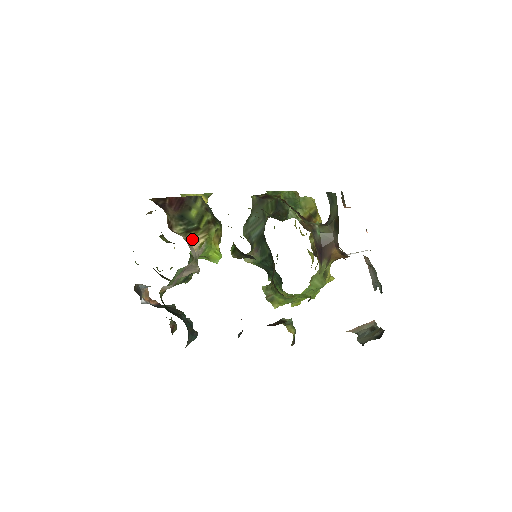
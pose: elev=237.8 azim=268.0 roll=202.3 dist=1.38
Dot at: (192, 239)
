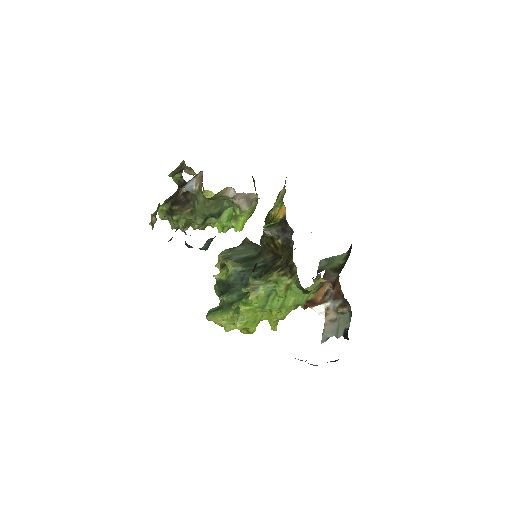
Dot at: occluded
